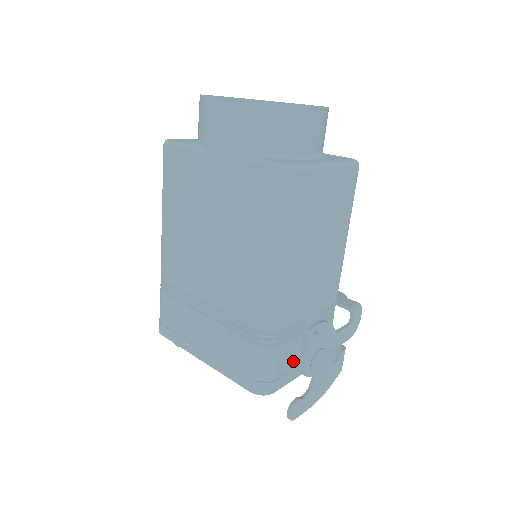
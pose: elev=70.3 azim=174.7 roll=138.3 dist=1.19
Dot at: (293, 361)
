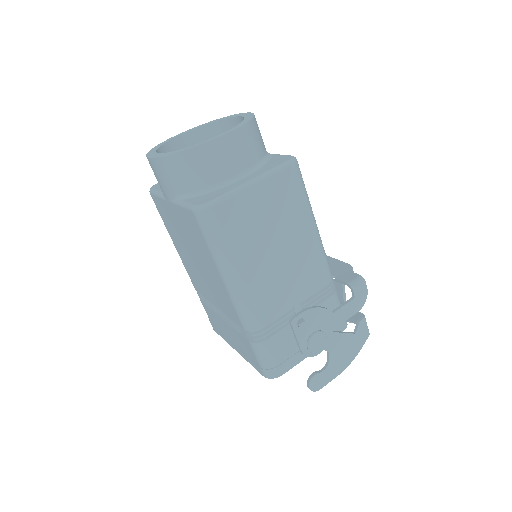
Dot at: (295, 345)
